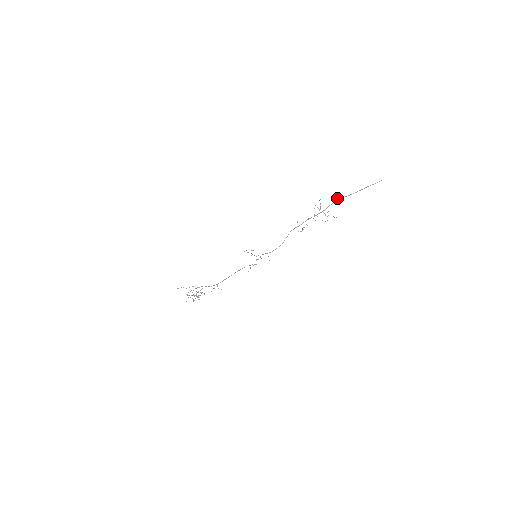
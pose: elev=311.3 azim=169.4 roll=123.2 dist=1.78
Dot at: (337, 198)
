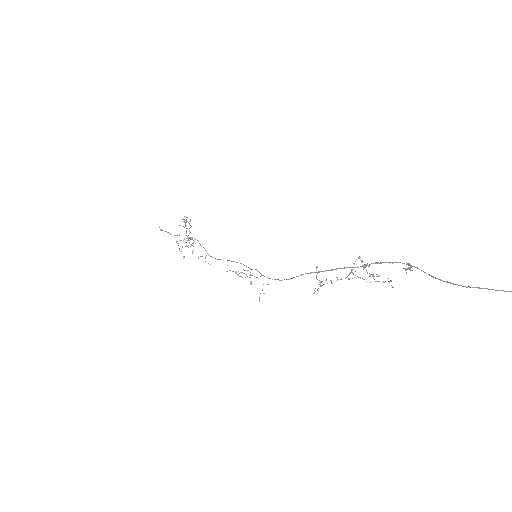
Dot at: (407, 263)
